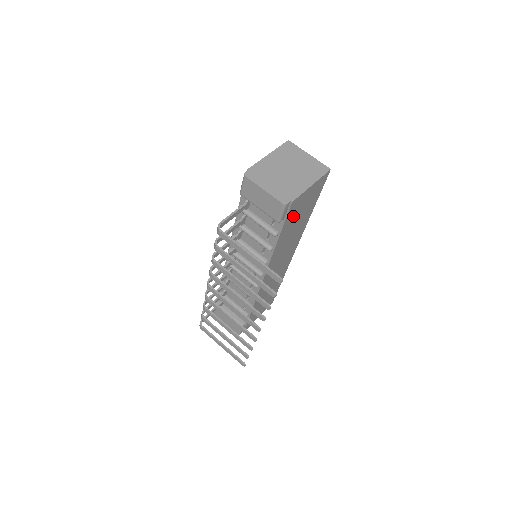
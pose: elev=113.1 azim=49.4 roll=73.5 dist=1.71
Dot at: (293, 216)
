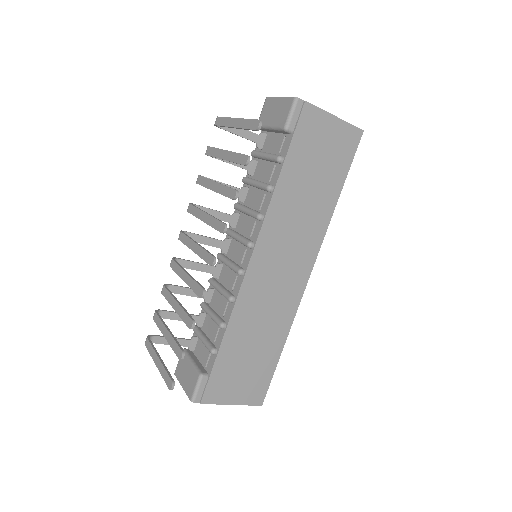
Dot at: (307, 148)
